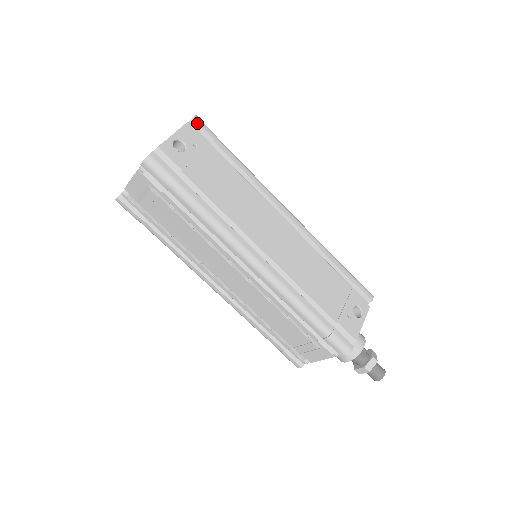
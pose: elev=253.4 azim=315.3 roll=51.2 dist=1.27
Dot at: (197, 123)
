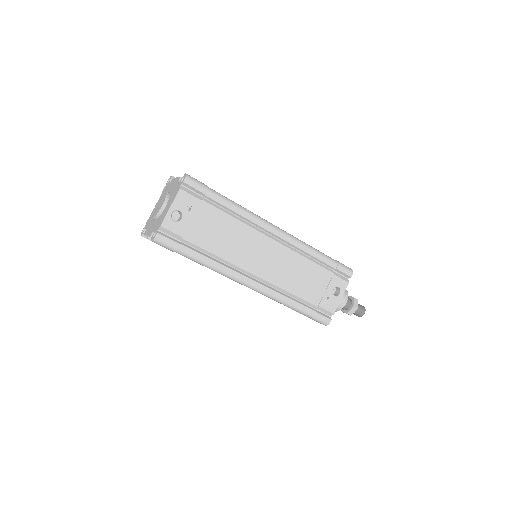
Dot at: (188, 185)
